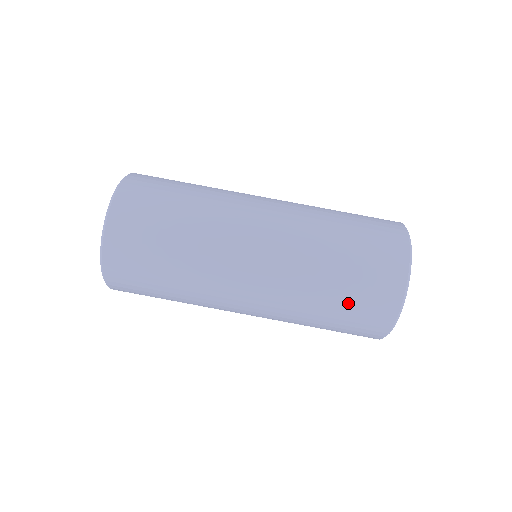
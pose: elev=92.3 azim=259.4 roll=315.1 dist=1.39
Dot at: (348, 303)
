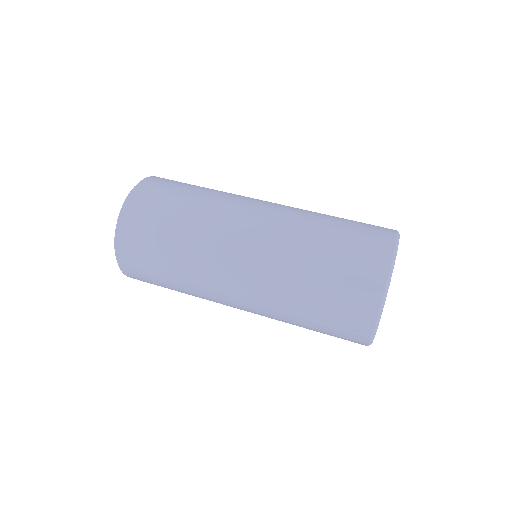
Dot at: (347, 228)
